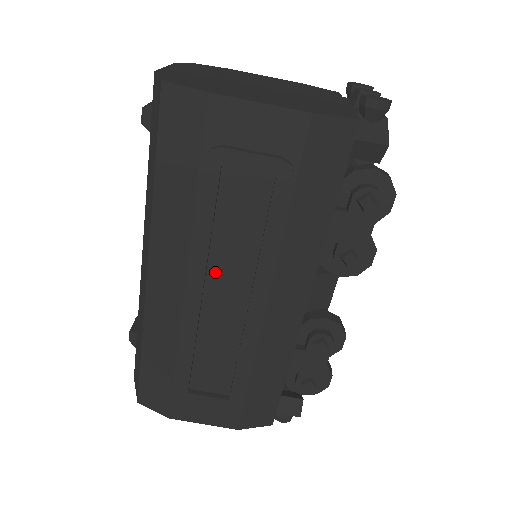
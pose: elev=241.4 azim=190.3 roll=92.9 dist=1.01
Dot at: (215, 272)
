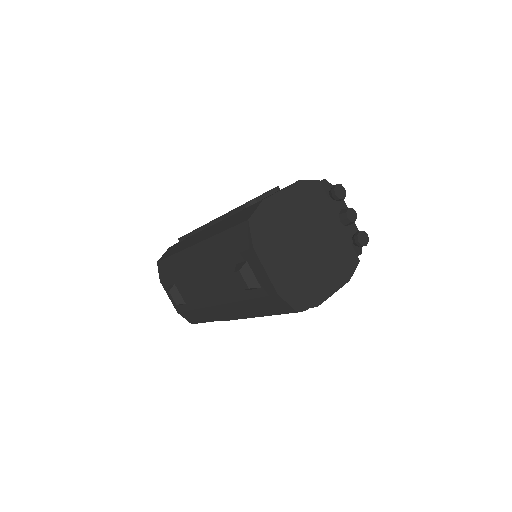
Dot at: occluded
